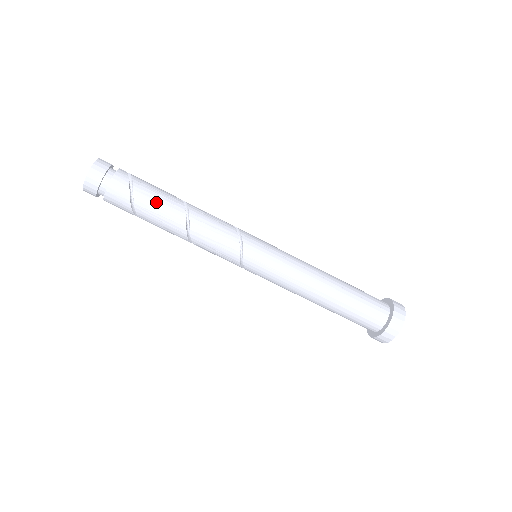
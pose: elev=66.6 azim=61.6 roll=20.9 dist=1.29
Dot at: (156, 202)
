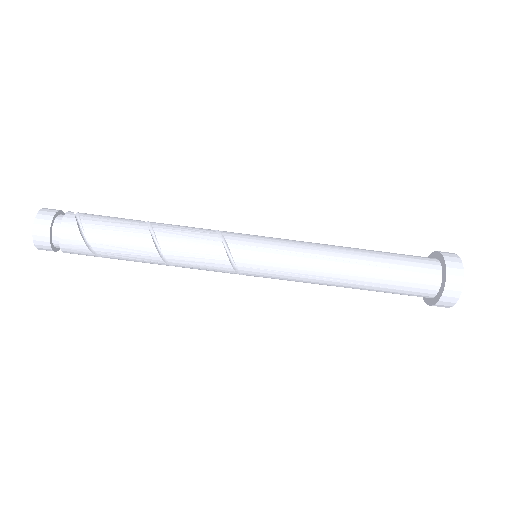
Dot at: (116, 242)
